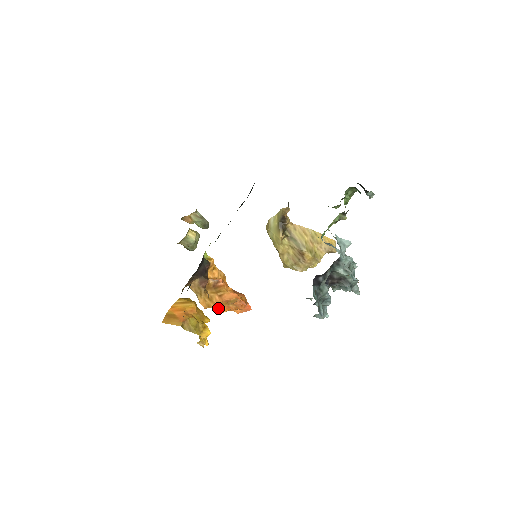
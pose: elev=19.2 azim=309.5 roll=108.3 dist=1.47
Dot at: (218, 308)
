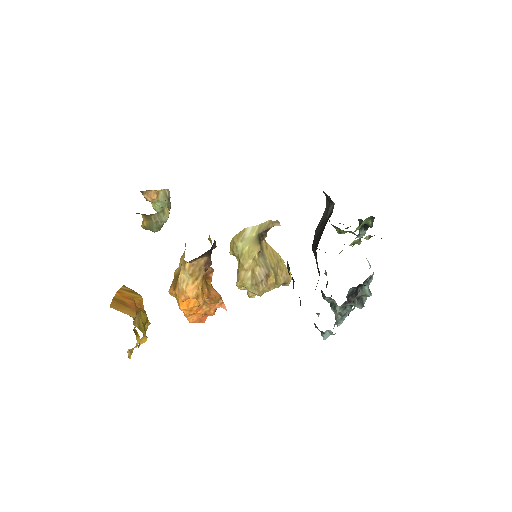
Dot at: (190, 306)
